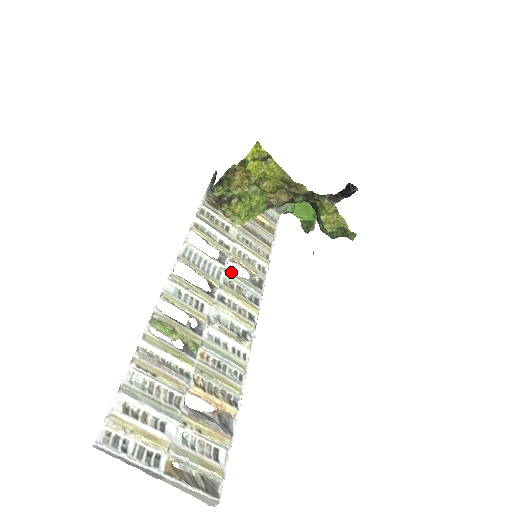
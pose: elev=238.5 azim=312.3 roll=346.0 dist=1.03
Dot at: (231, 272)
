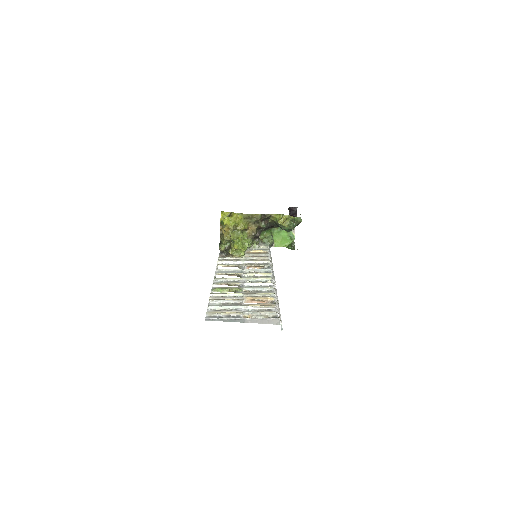
Dot at: (248, 269)
